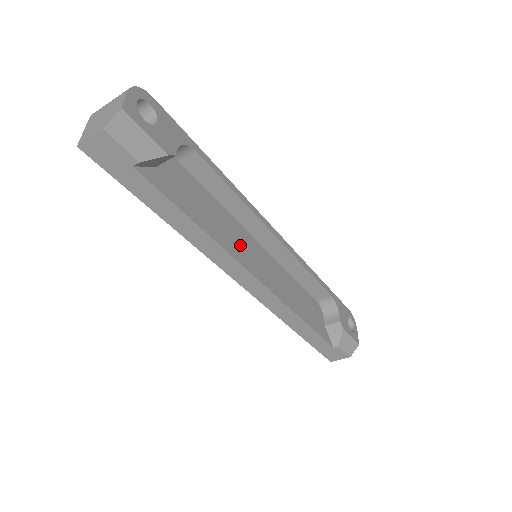
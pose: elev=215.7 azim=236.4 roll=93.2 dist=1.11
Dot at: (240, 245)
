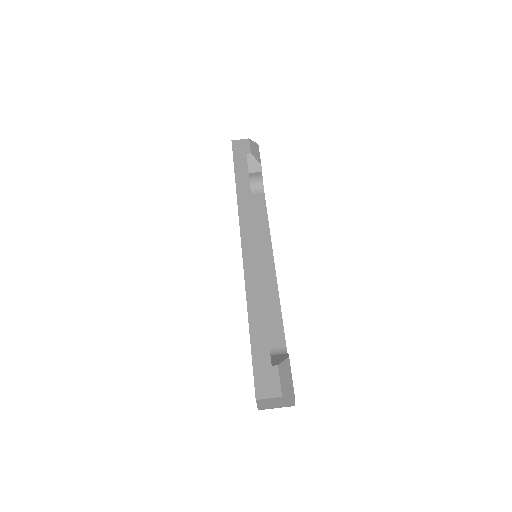
Dot at: occluded
